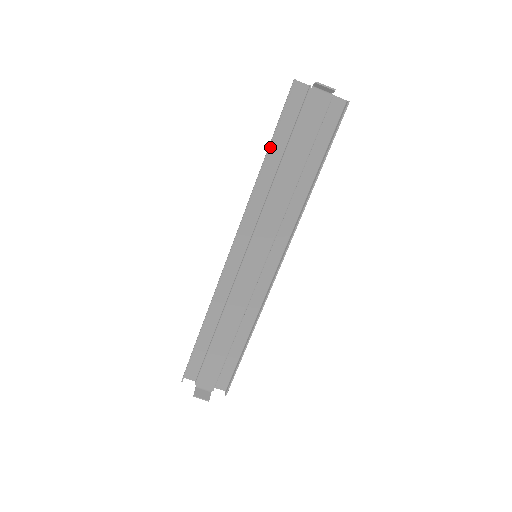
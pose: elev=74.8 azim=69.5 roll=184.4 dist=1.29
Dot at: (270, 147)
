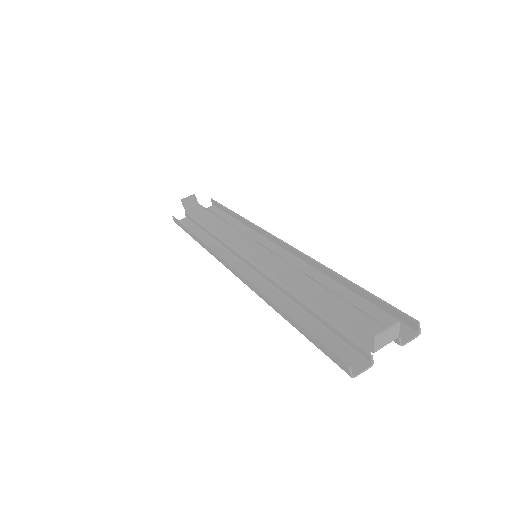
Dot at: occluded
